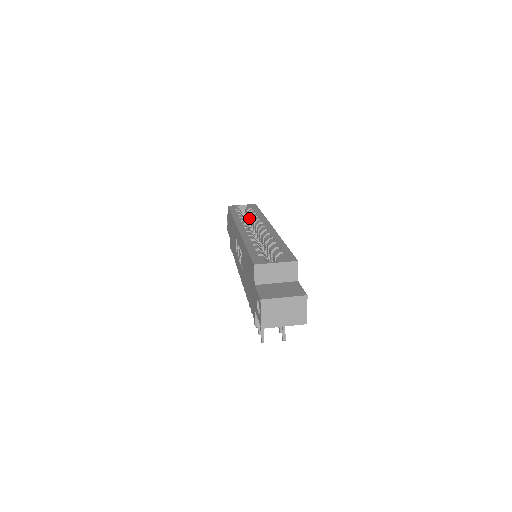
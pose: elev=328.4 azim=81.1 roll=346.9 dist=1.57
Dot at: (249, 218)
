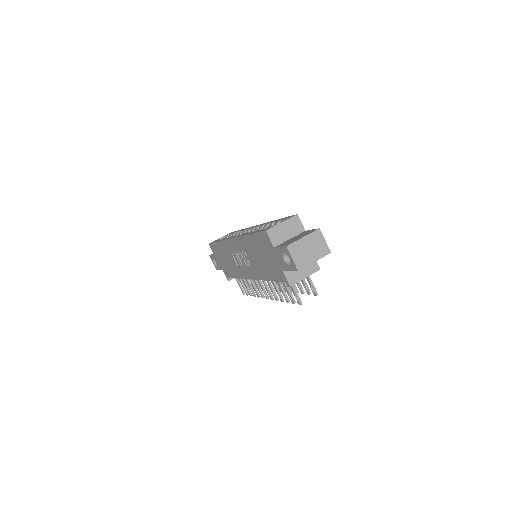
Dot at: occluded
